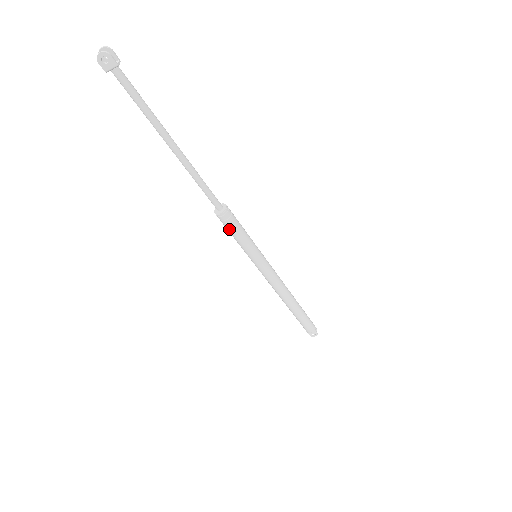
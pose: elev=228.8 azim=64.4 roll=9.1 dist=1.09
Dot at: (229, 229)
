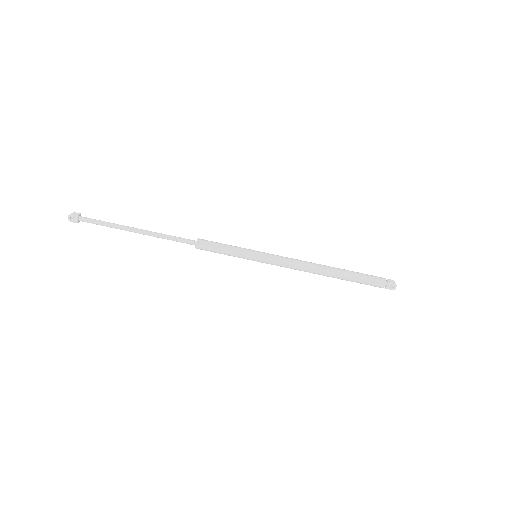
Dot at: (213, 251)
